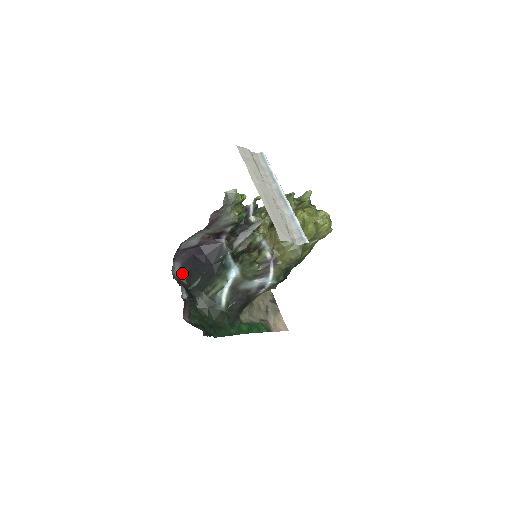
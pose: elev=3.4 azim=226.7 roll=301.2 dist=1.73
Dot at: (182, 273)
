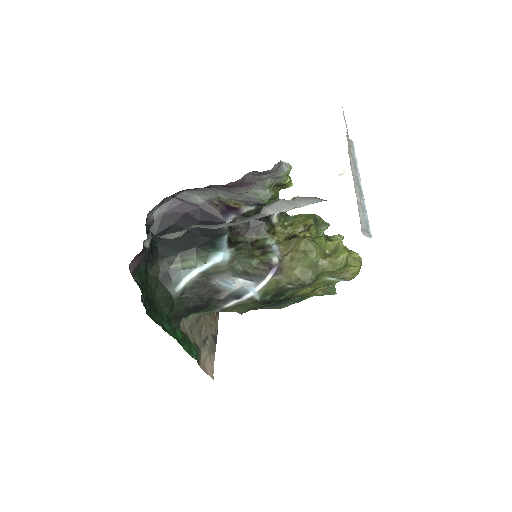
Dot at: (157, 224)
